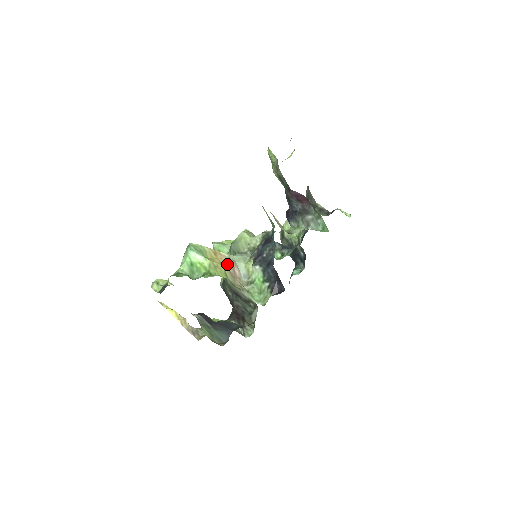
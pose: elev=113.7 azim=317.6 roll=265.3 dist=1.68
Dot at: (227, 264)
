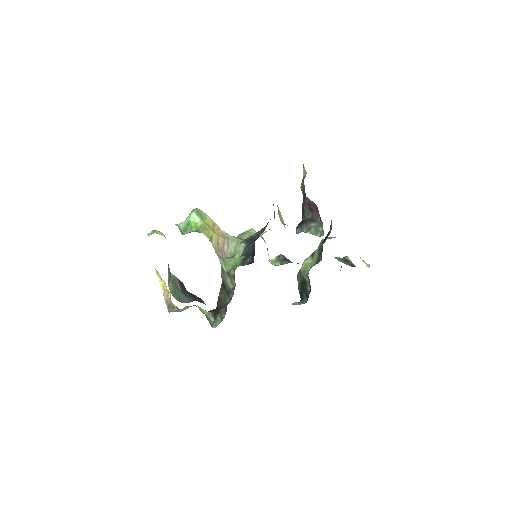
Dot at: (219, 236)
